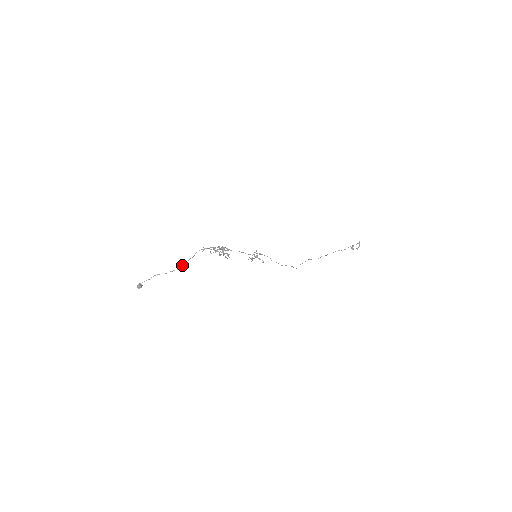
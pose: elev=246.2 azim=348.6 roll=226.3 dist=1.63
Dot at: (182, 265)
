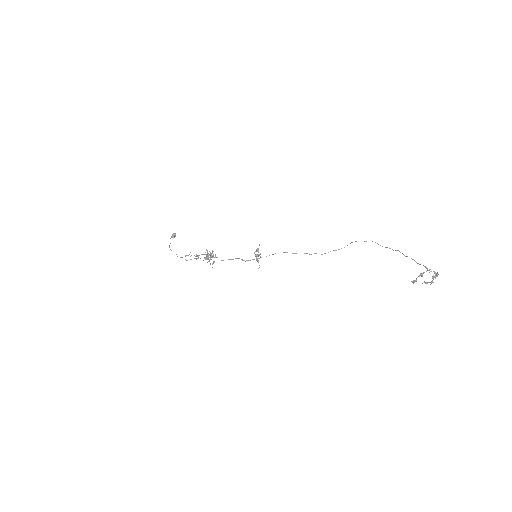
Dot at: occluded
